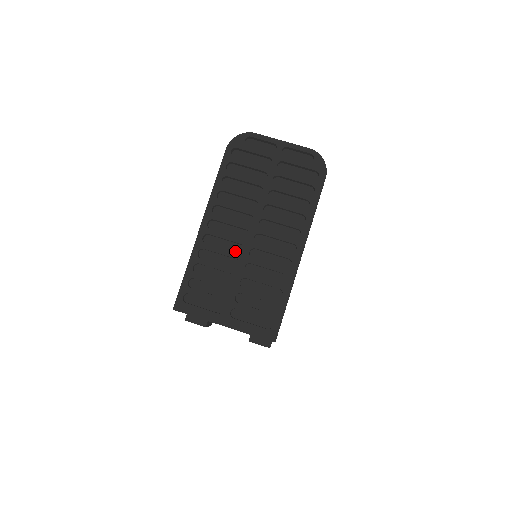
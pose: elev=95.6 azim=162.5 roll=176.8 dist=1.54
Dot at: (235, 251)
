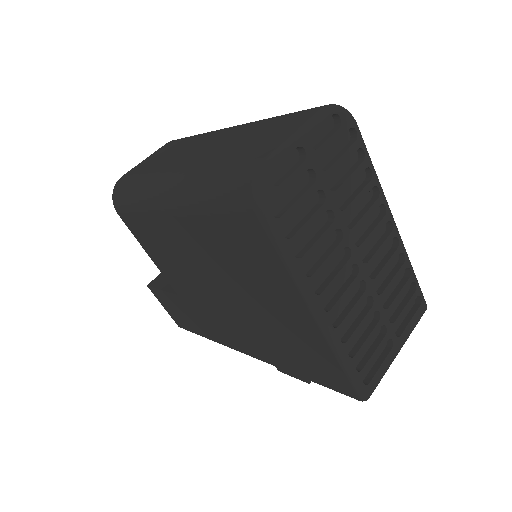
Dot at: (354, 293)
